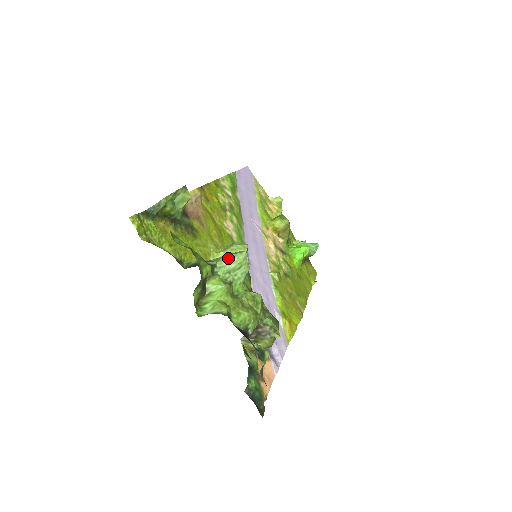
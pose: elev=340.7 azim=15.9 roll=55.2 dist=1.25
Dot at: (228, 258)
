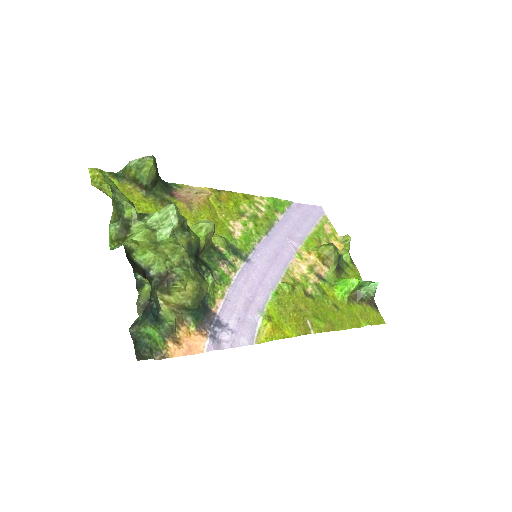
Dot at: (160, 210)
